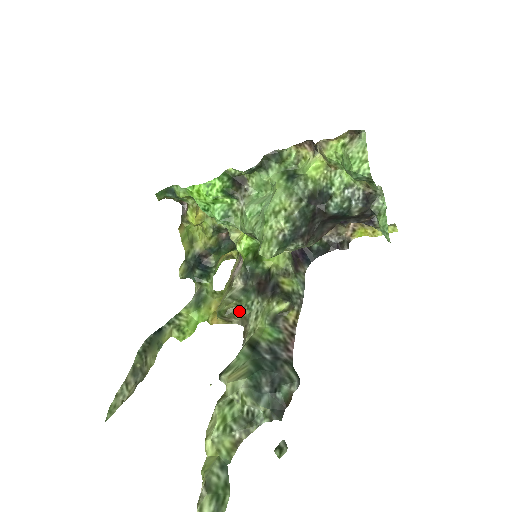
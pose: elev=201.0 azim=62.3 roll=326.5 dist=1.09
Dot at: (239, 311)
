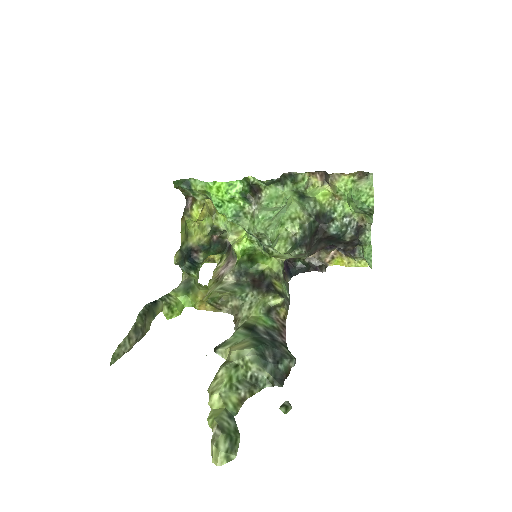
Dot at: (232, 301)
